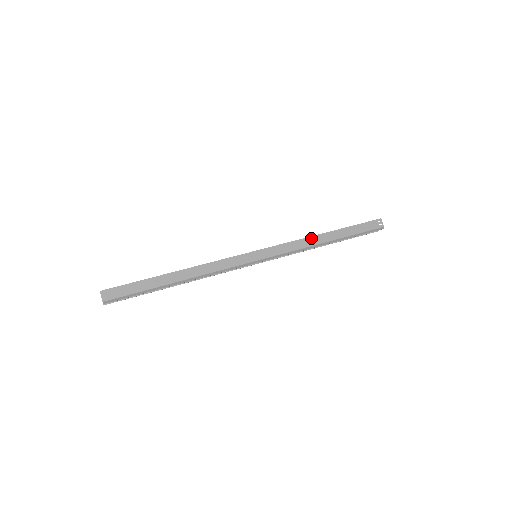
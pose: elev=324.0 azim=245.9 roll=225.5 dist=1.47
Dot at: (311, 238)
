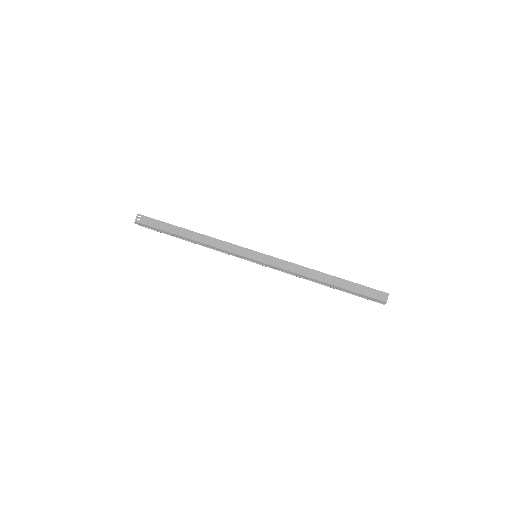
Dot at: (308, 269)
